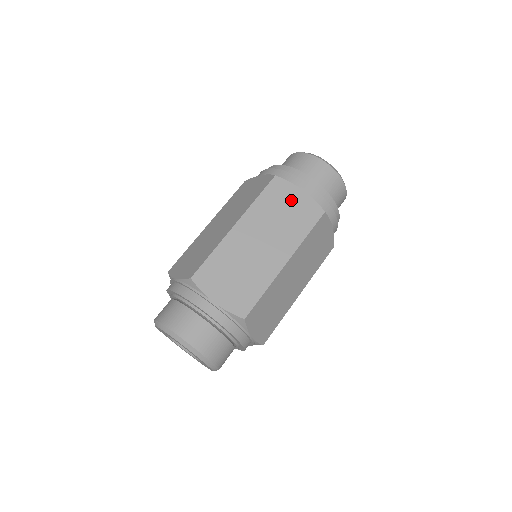
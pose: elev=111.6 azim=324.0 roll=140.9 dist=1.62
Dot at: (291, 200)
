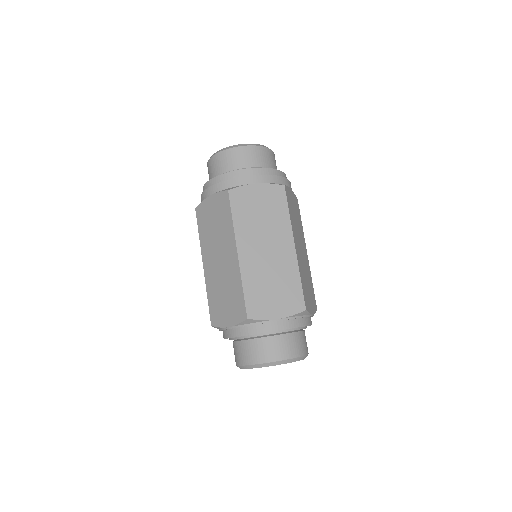
Dot at: (211, 211)
